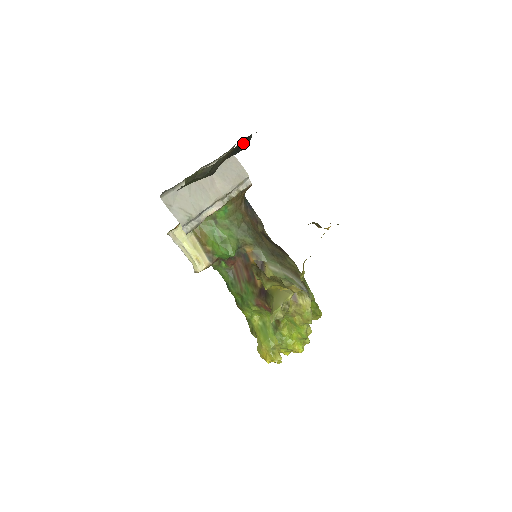
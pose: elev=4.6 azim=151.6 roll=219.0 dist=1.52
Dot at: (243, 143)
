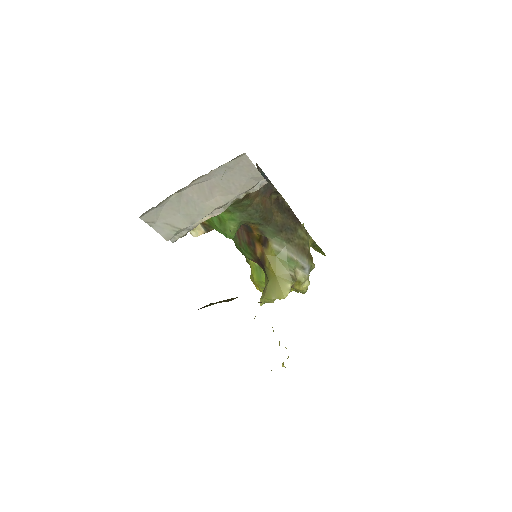
Dot at: occluded
